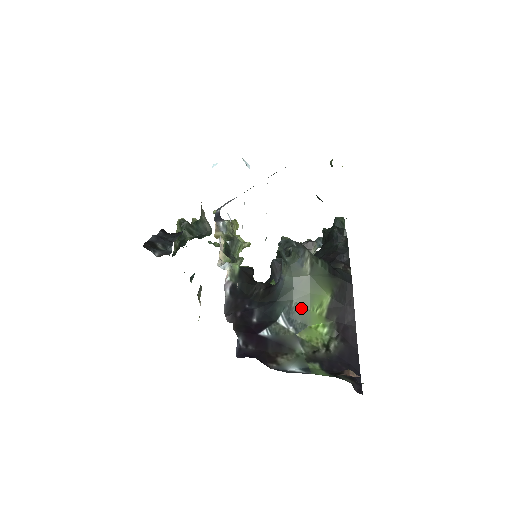
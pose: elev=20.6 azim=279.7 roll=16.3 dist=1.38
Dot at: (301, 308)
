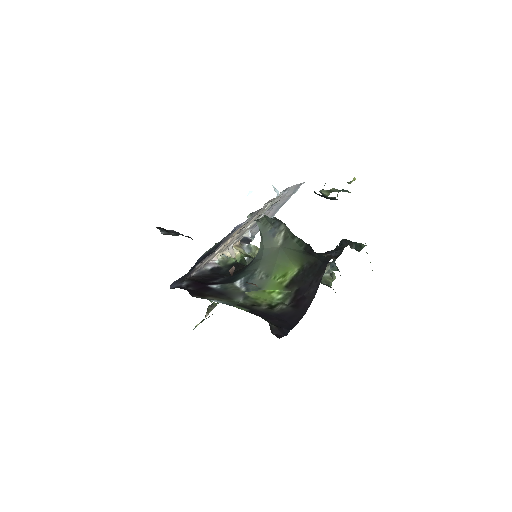
Dot at: (263, 275)
